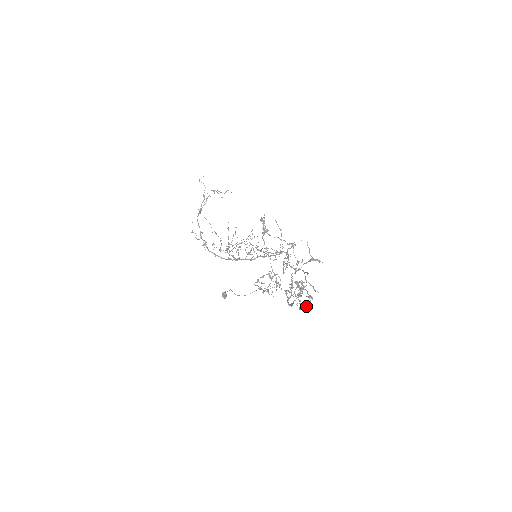
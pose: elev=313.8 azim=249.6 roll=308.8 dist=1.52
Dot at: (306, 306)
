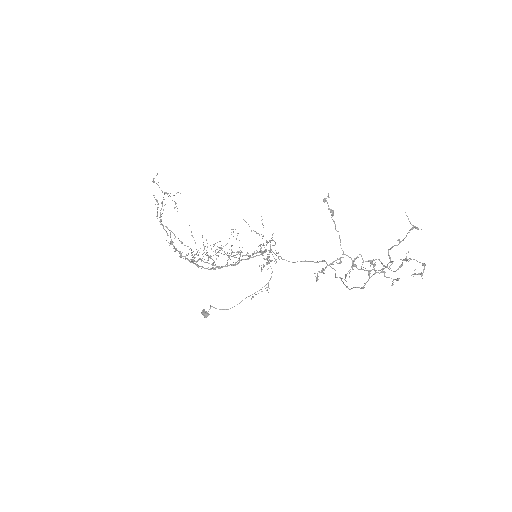
Dot at: (421, 275)
